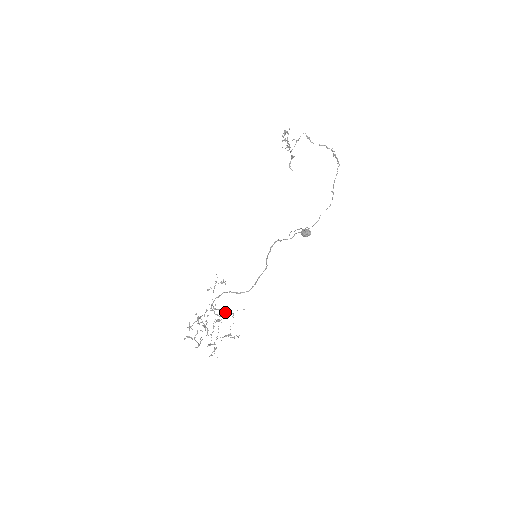
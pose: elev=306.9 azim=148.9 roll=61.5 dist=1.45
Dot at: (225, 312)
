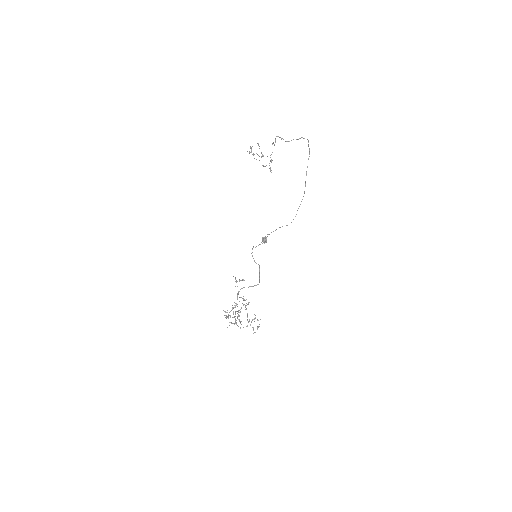
Dot at: occluded
